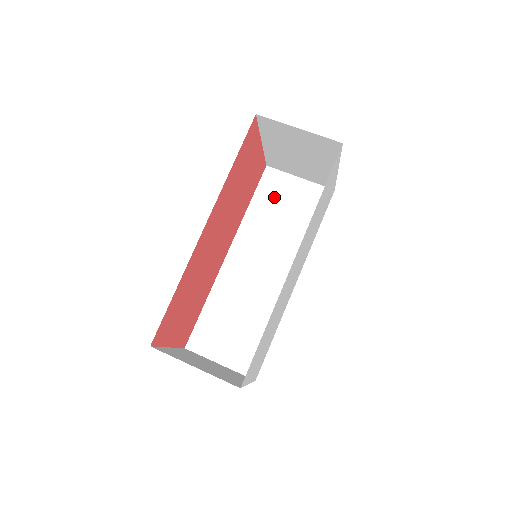
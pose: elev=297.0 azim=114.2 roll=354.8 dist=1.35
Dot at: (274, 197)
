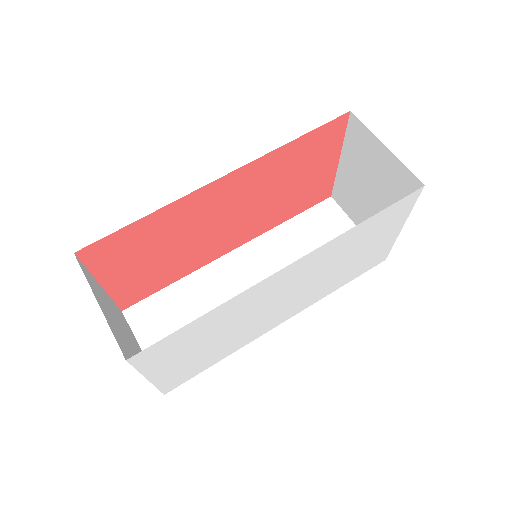
Dot at: (318, 228)
